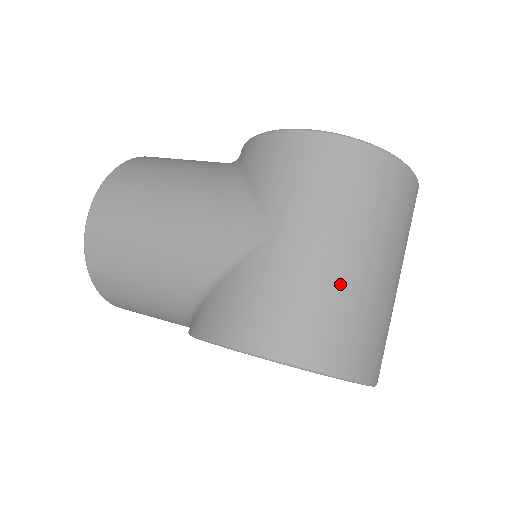
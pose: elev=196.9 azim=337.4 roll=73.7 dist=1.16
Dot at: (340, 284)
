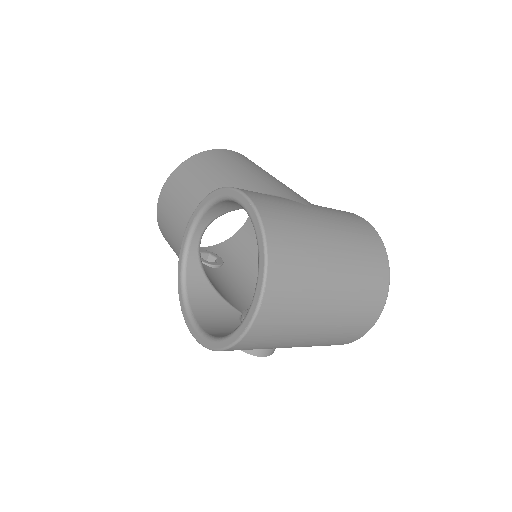
Dot at: (317, 244)
